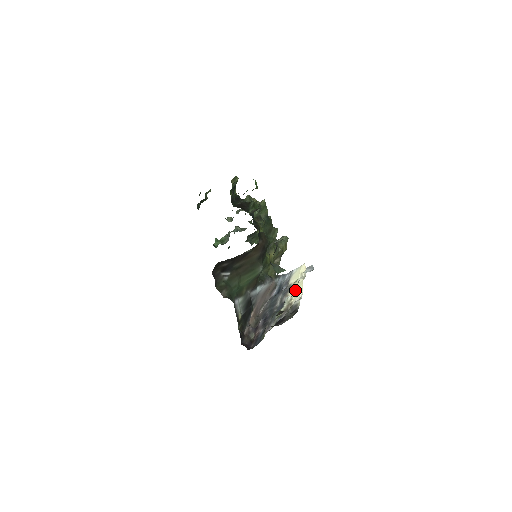
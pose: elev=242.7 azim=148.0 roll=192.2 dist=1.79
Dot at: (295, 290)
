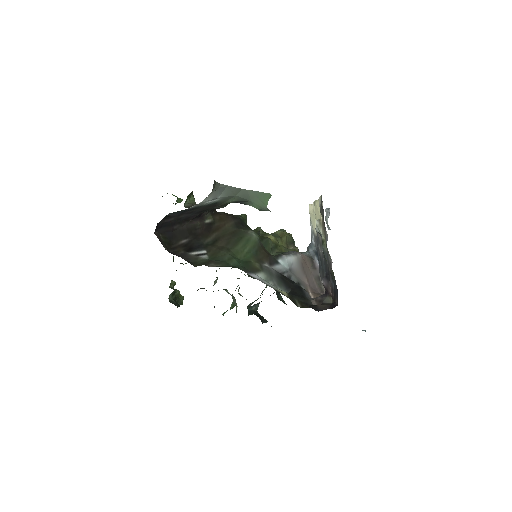
Dot at: (317, 216)
